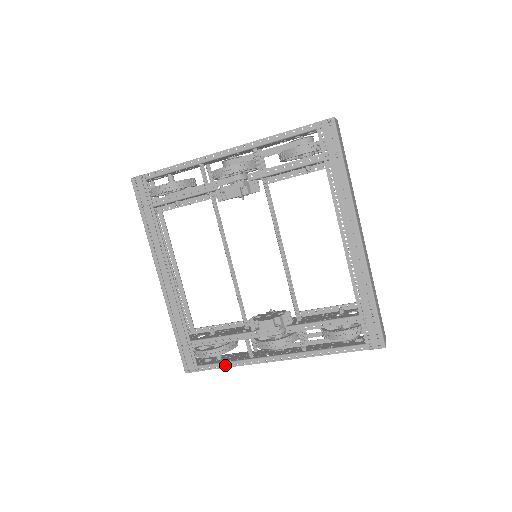
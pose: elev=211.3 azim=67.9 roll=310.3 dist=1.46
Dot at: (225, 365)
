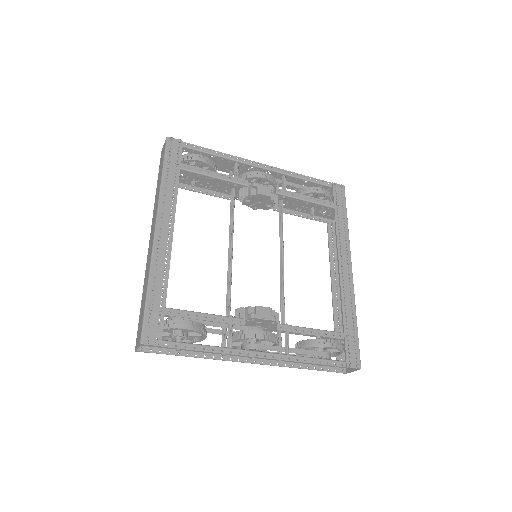
Dot at: (198, 347)
